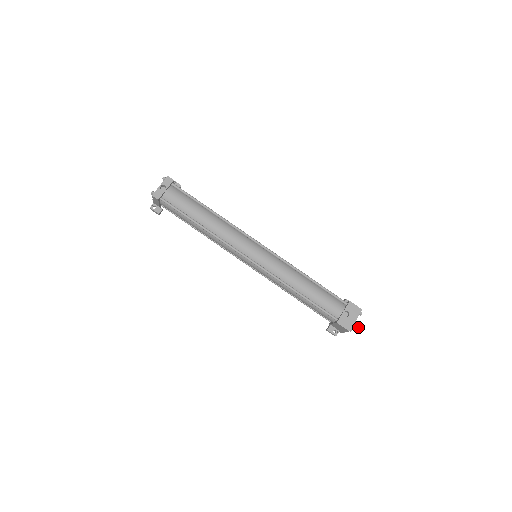
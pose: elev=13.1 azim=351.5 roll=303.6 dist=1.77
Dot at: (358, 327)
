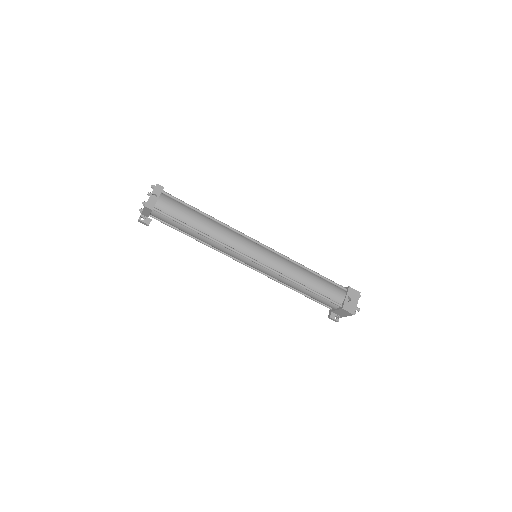
Dot at: (357, 309)
